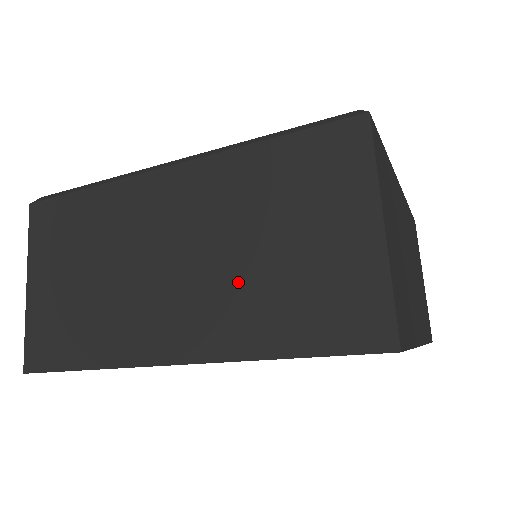
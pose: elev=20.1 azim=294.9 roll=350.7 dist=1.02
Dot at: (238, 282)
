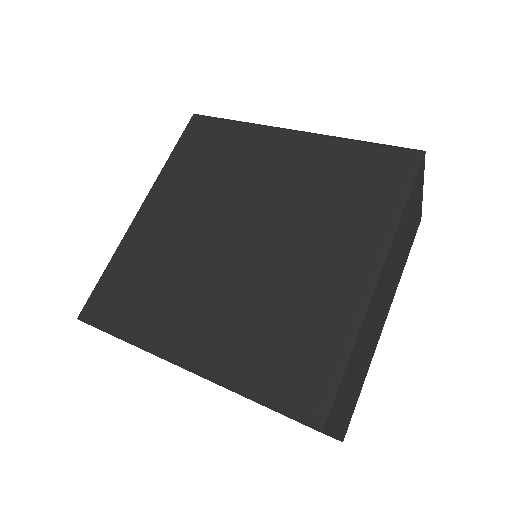
Dot at: occluded
